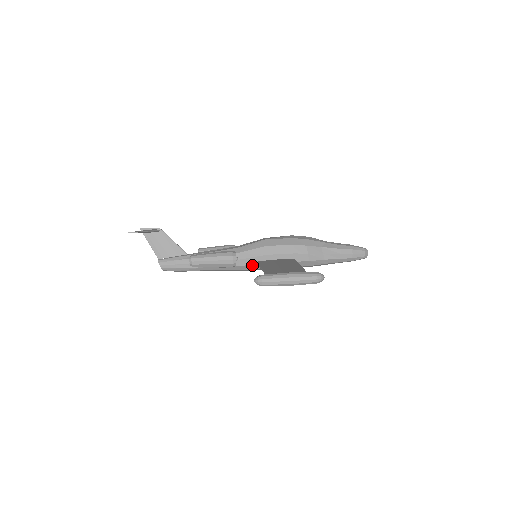
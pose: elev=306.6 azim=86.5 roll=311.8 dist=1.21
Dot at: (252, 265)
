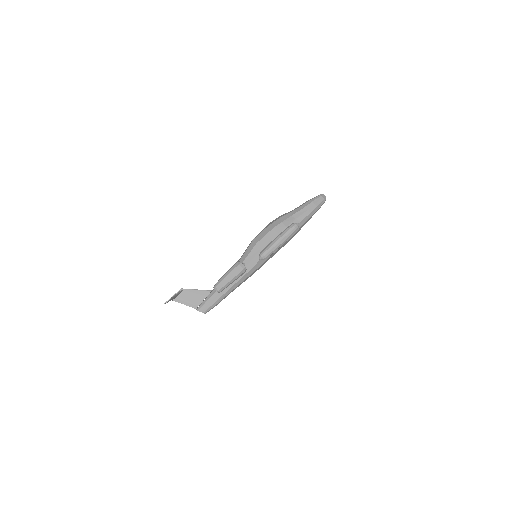
Dot at: (258, 263)
